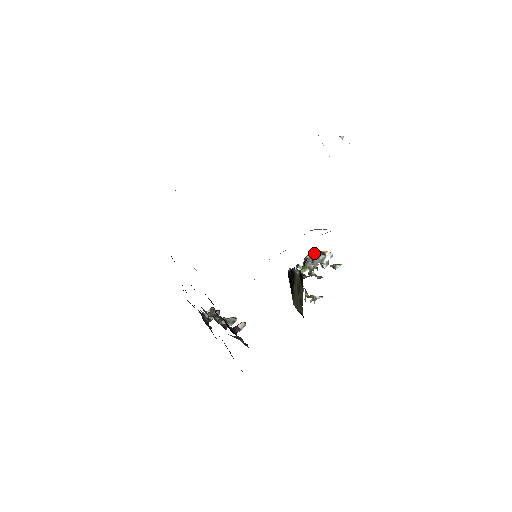
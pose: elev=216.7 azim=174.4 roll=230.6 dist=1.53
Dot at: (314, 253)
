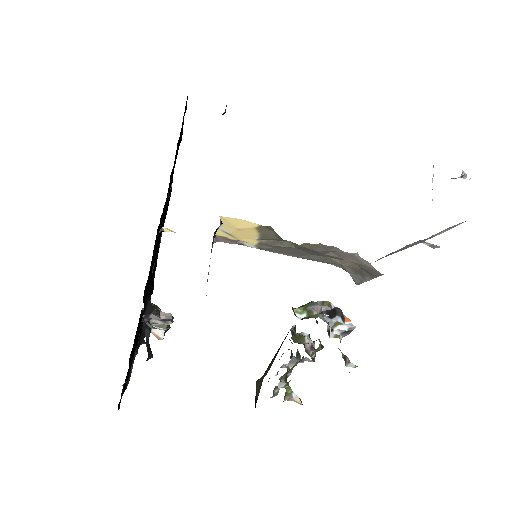
Dot at: (330, 306)
